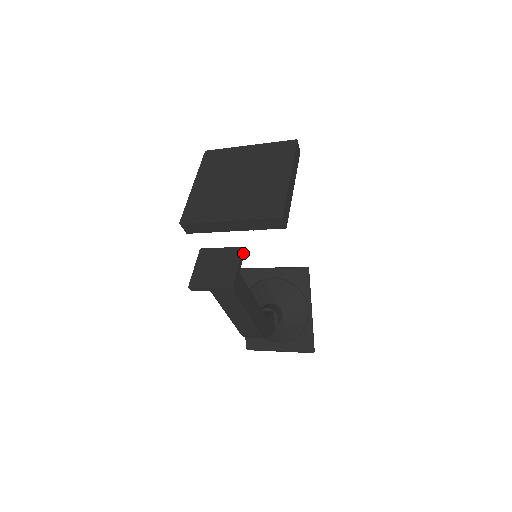
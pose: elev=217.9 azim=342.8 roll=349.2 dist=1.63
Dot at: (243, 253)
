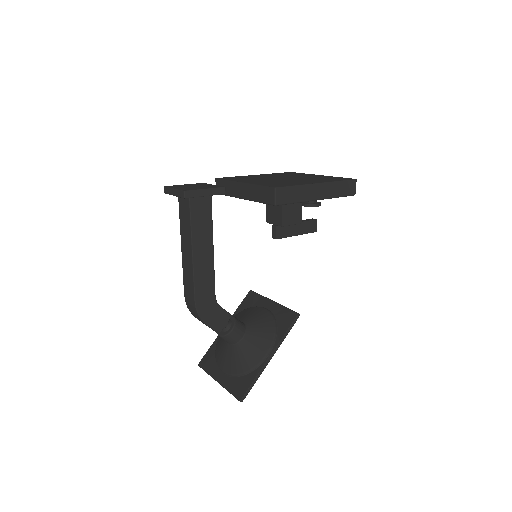
Dot at: (222, 192)
